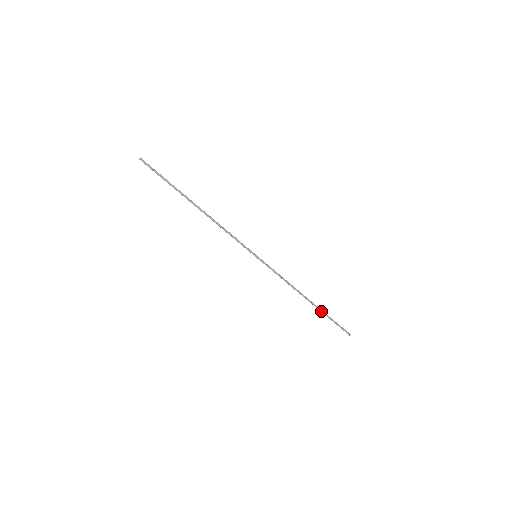
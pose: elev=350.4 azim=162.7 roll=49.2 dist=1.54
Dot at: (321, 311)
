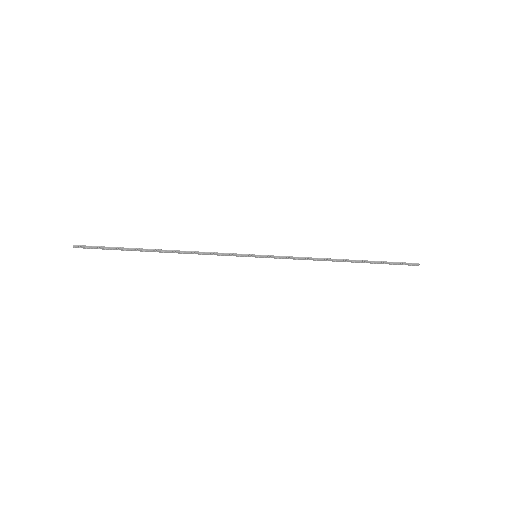
Dot at: occluded
